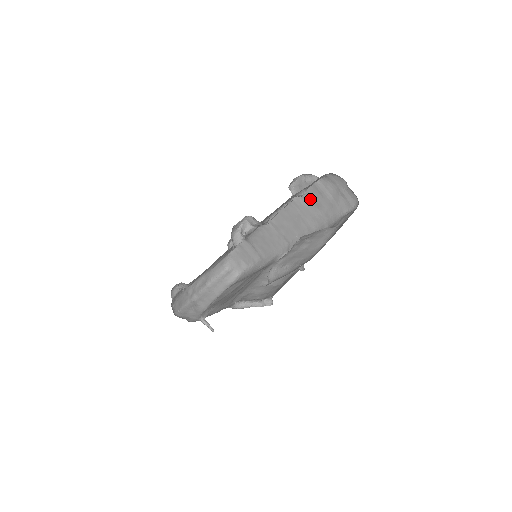
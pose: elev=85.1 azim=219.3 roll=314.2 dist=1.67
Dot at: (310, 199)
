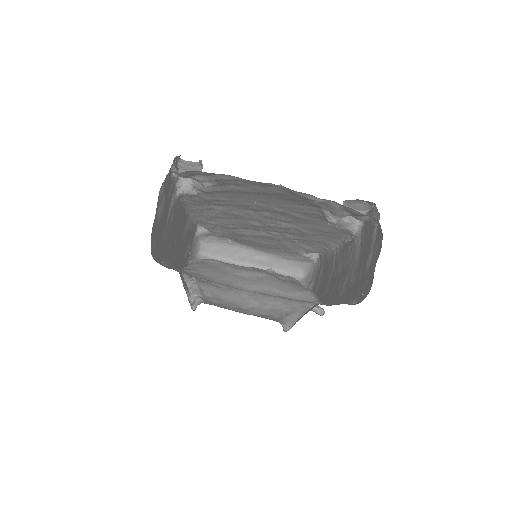
Dot at: (363, 251)
